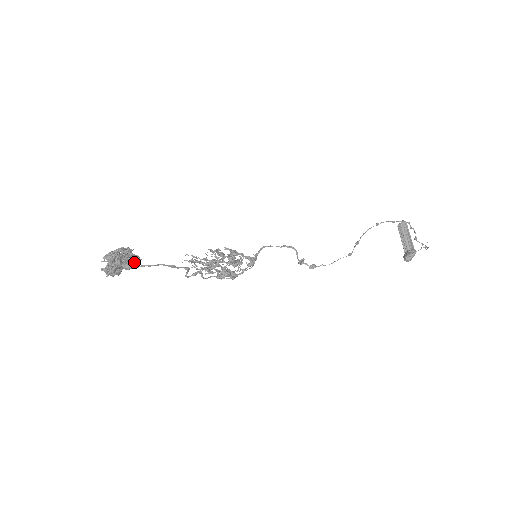
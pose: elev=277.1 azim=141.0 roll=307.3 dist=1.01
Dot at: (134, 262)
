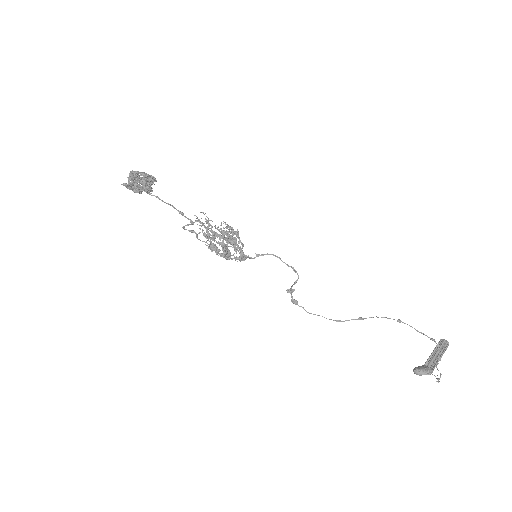
Dot at: (144, 190)
